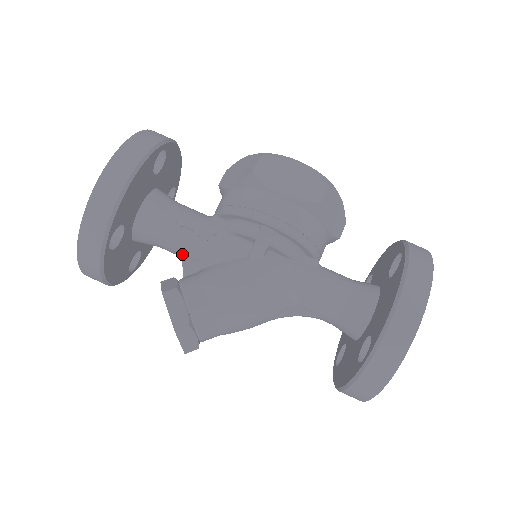
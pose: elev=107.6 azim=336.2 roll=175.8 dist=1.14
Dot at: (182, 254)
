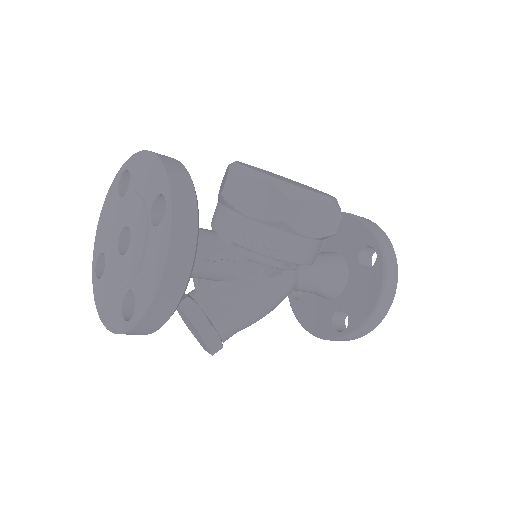
Dot at: (197, 278)
